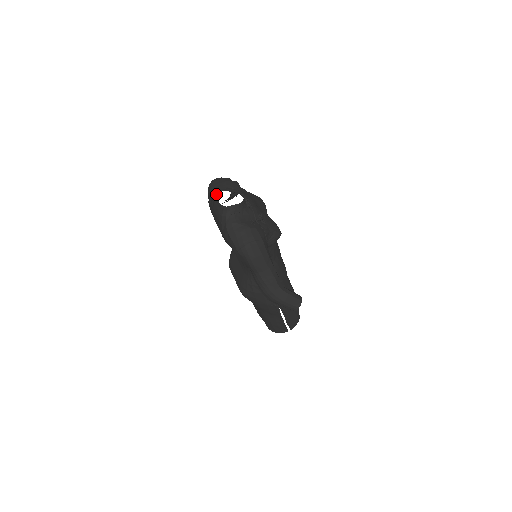
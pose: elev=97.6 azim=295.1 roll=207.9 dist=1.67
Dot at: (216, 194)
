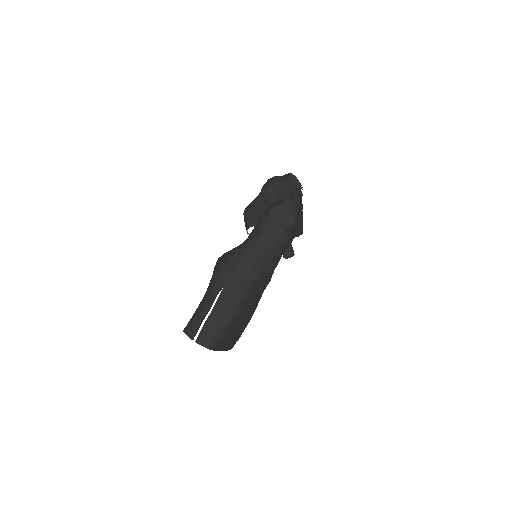
Dot at: occluded
